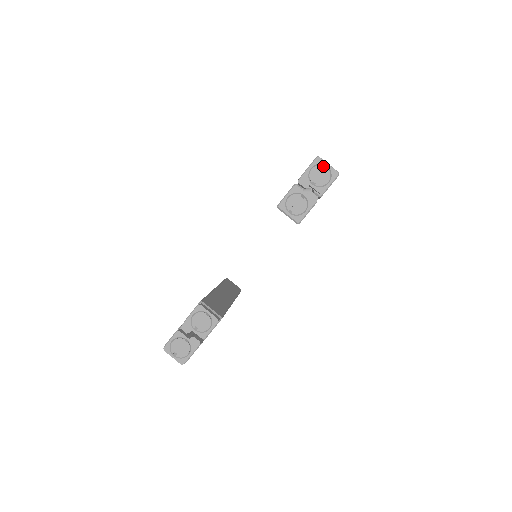
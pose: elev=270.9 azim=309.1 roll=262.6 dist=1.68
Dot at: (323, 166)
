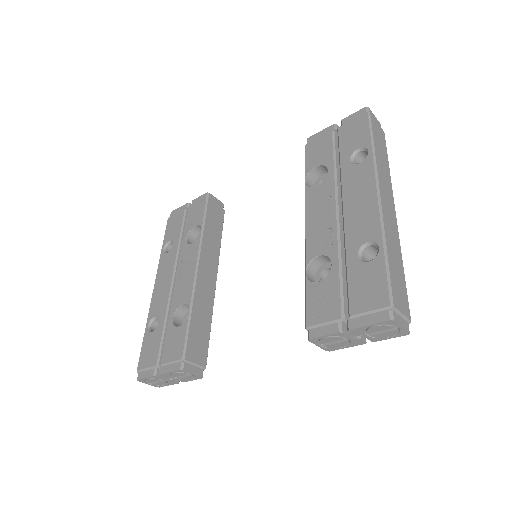
Dot at: (393, 327)
